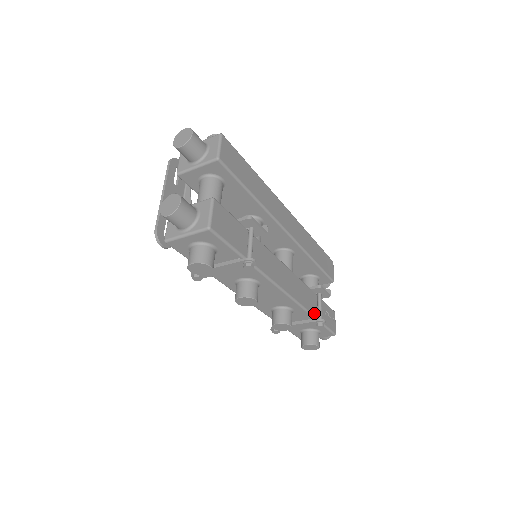
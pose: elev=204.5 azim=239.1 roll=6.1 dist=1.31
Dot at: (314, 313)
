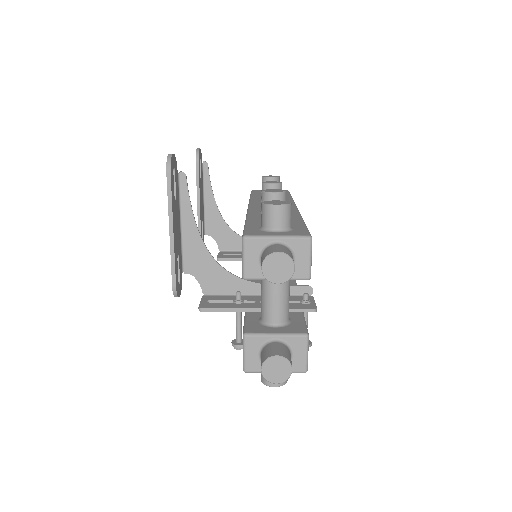
Dot at: occluded
